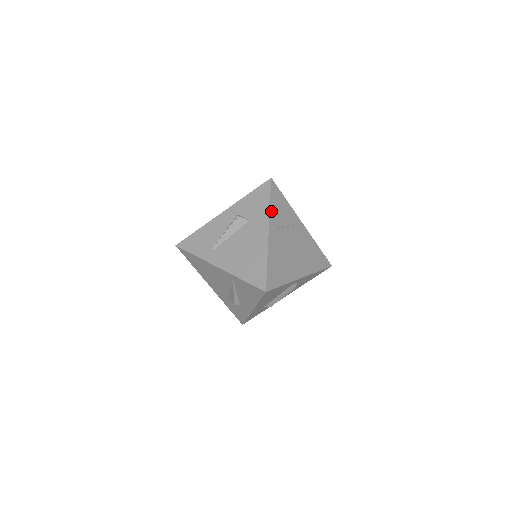
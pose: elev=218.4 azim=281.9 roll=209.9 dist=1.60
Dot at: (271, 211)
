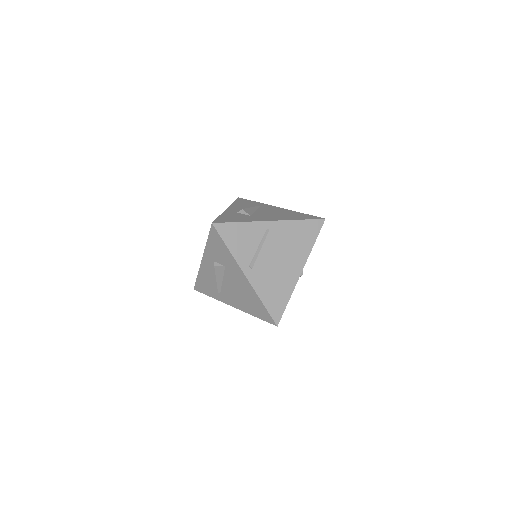
Dot at: (235, 255)
